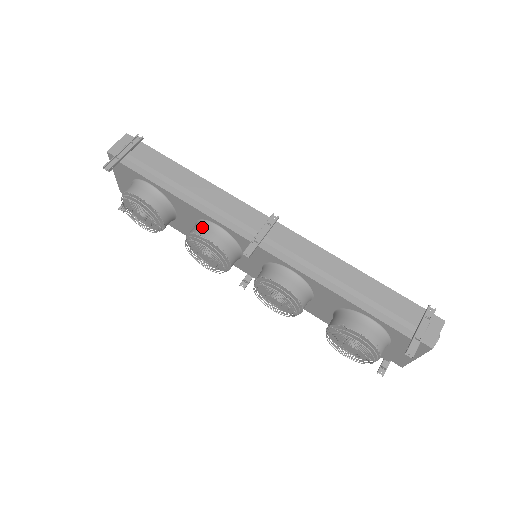
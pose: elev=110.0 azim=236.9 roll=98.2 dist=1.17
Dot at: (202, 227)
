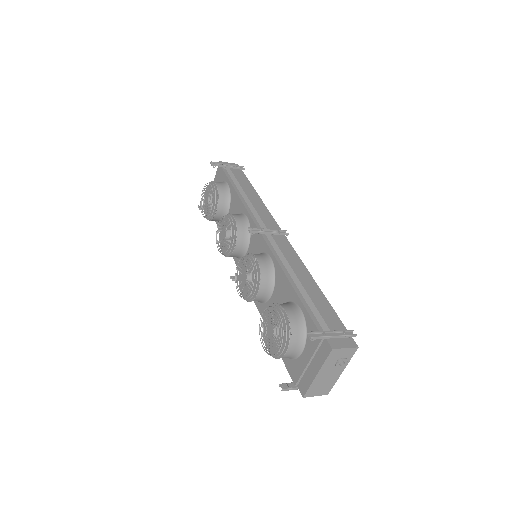
Dot at: (237, 214)
